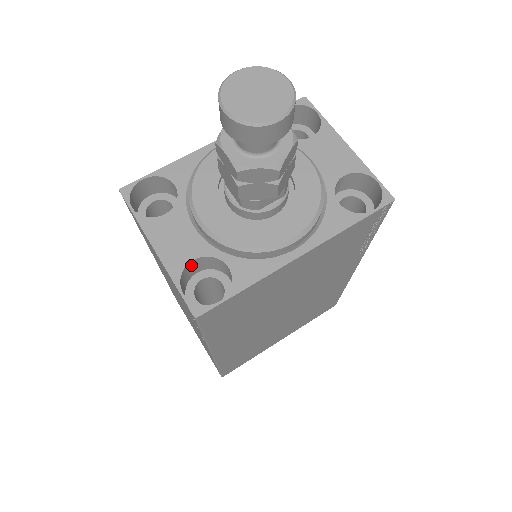
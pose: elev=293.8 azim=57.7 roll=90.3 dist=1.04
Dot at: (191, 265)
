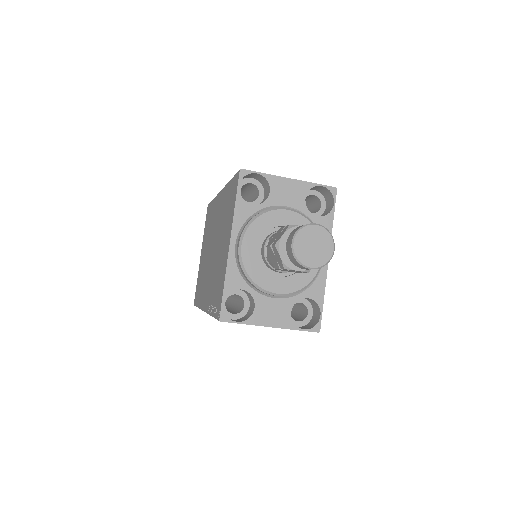
Dot at: (289, 314)
